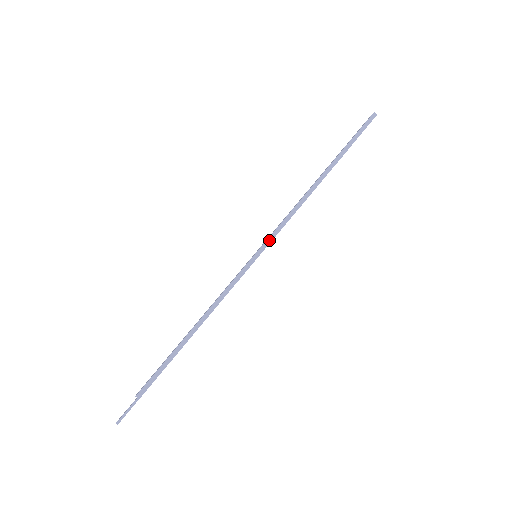
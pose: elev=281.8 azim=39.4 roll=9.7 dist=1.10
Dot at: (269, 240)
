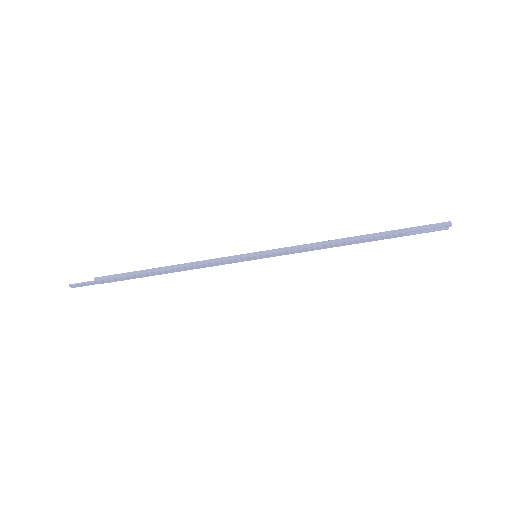
Dot at: (274, 251)
